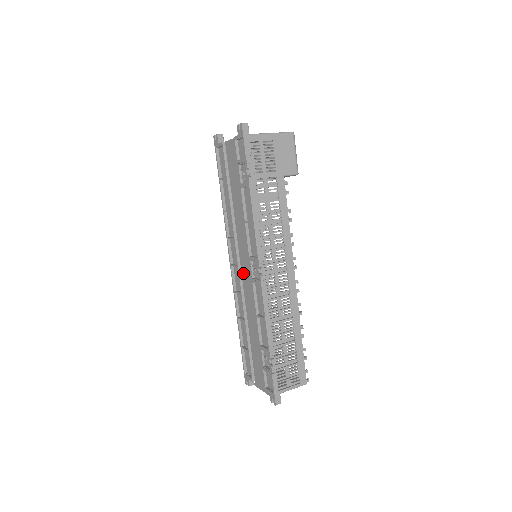
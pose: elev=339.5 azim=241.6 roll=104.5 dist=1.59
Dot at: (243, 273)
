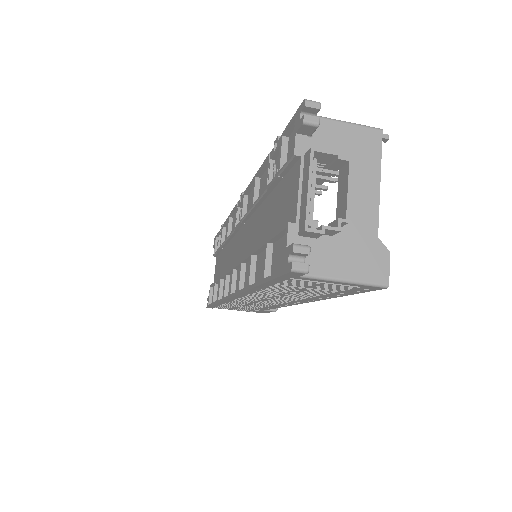
Dot at: (240, 259)
